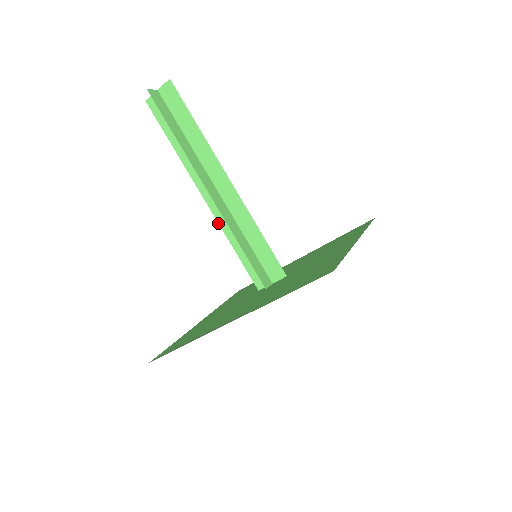
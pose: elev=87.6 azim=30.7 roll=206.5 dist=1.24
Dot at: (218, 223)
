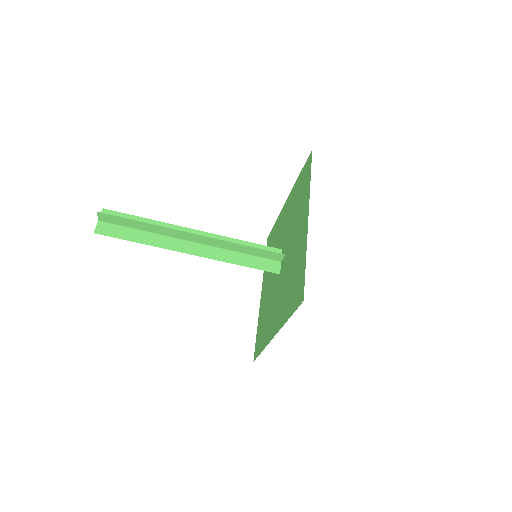
Dot at: occluded
